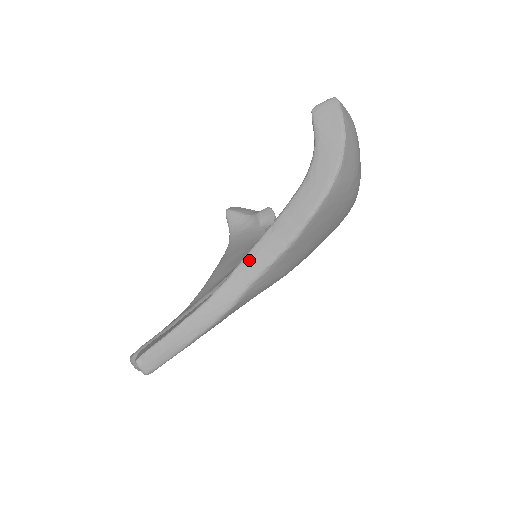
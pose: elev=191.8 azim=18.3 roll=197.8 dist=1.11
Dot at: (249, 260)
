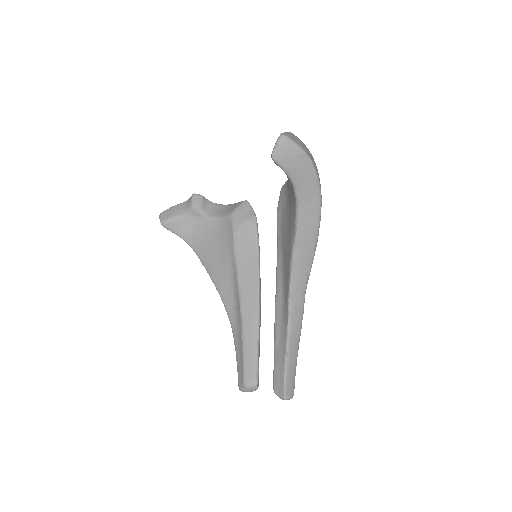
Dot at: (295, 282)
